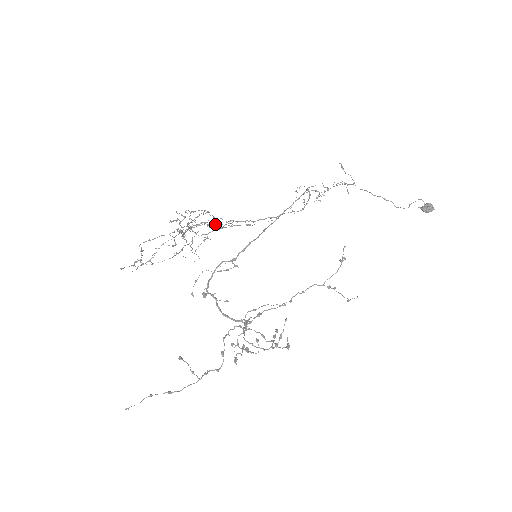
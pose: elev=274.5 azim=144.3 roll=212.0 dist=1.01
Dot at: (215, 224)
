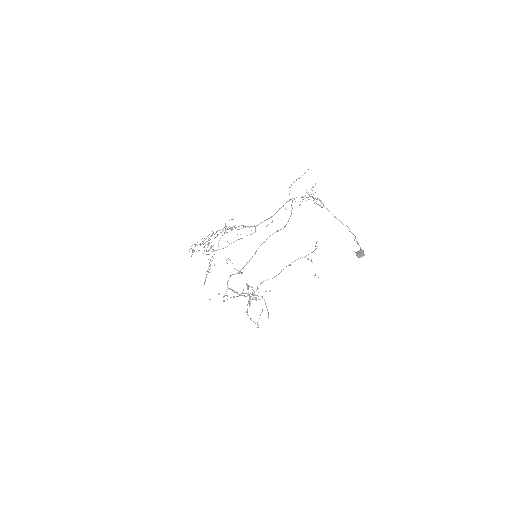
Dot at: (228, 242)
